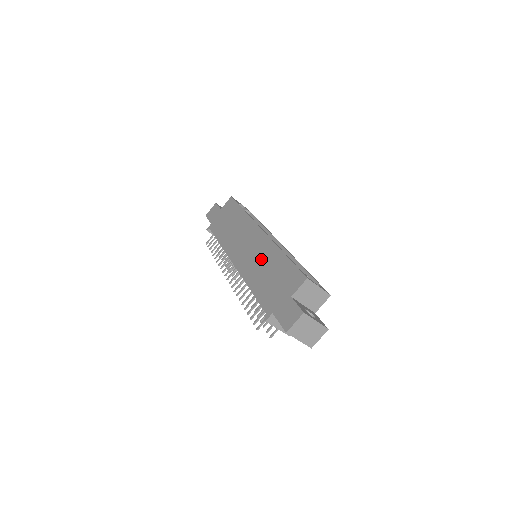
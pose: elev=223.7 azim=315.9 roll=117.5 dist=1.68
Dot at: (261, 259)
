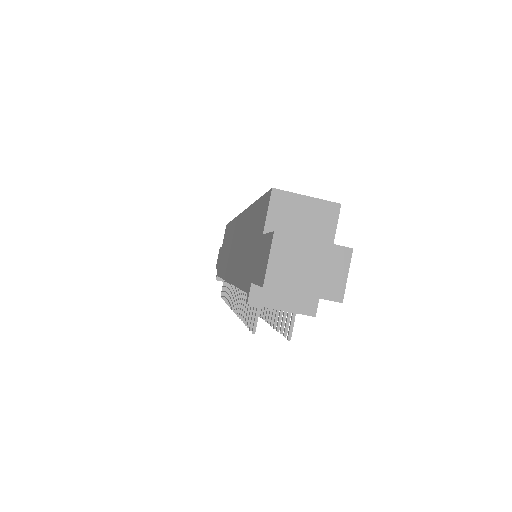
Dot at: (241, 240)
